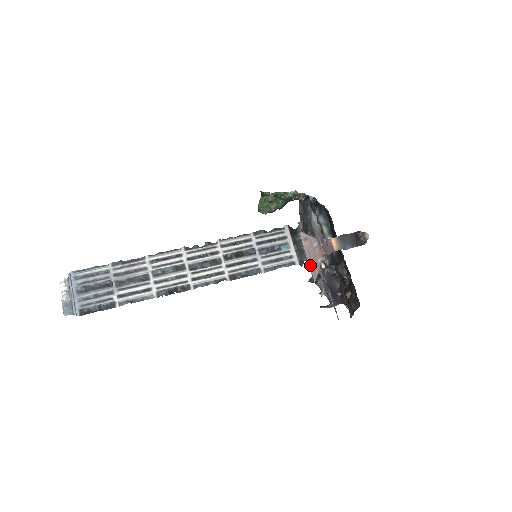
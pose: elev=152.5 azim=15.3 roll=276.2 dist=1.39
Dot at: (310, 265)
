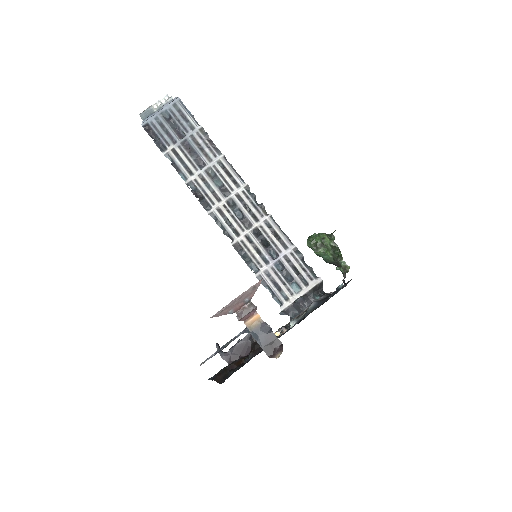
Dot at: (228, 305)
